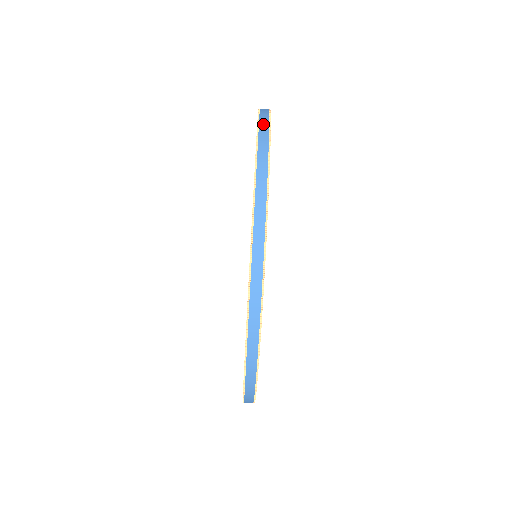
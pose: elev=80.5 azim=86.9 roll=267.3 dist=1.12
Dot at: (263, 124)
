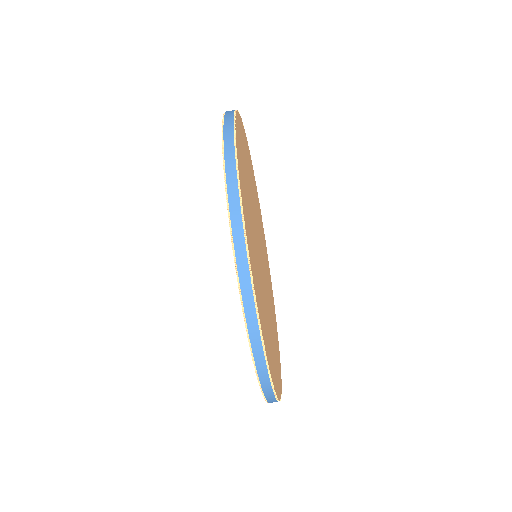
Dot at: (247, 298)
